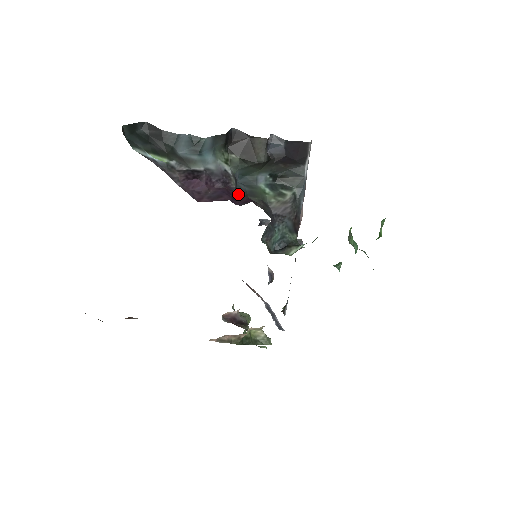
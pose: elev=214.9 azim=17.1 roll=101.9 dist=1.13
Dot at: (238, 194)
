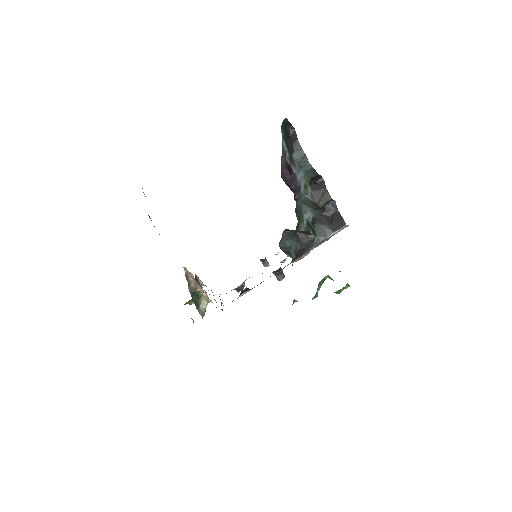
Dot at: occluded
